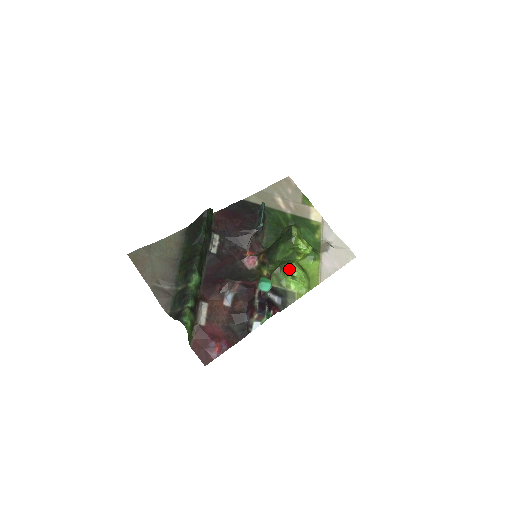
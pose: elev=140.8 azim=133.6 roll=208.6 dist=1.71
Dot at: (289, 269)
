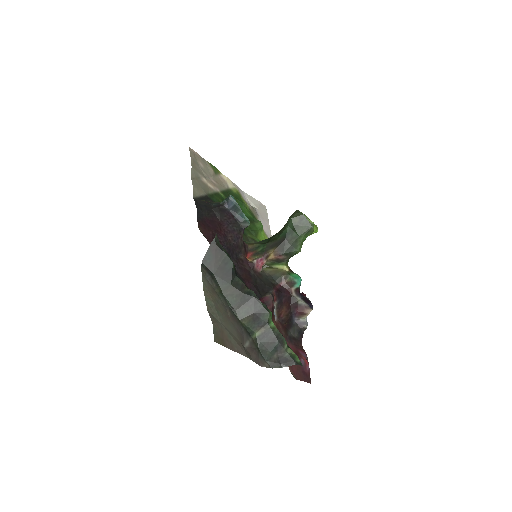
Dot at: occluded
